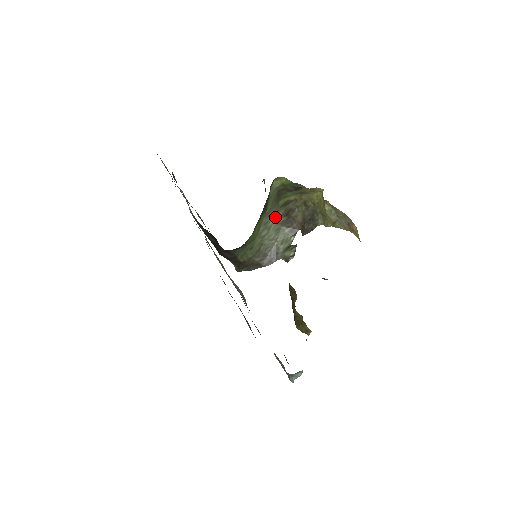
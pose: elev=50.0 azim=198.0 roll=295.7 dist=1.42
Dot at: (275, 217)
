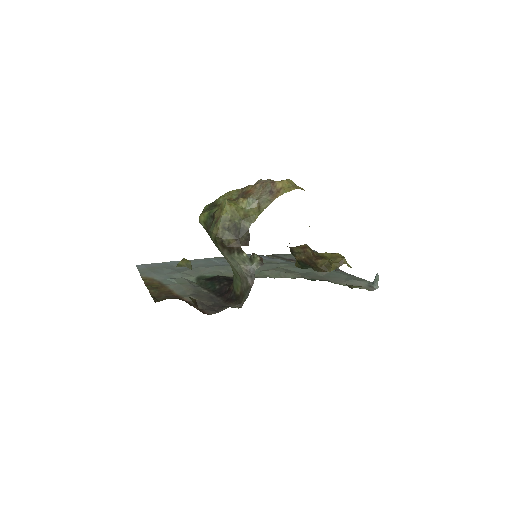
Dot at: (222, 252)
